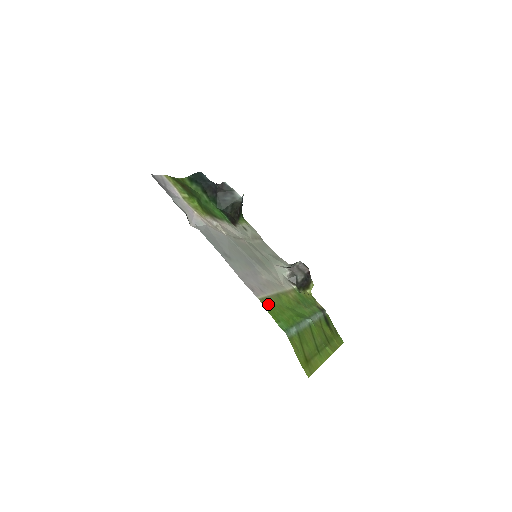
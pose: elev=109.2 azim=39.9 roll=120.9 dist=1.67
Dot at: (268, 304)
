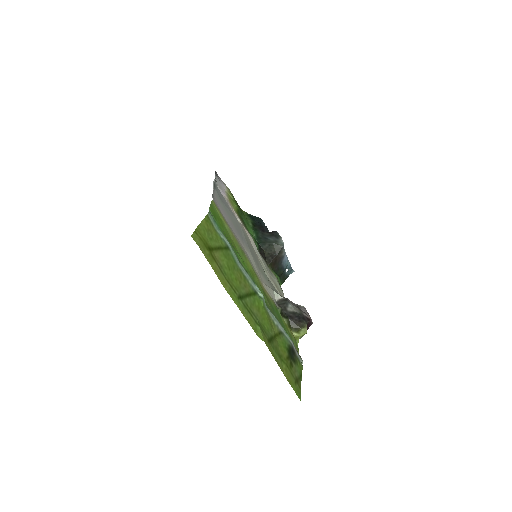
Dot at: (220, 216)
